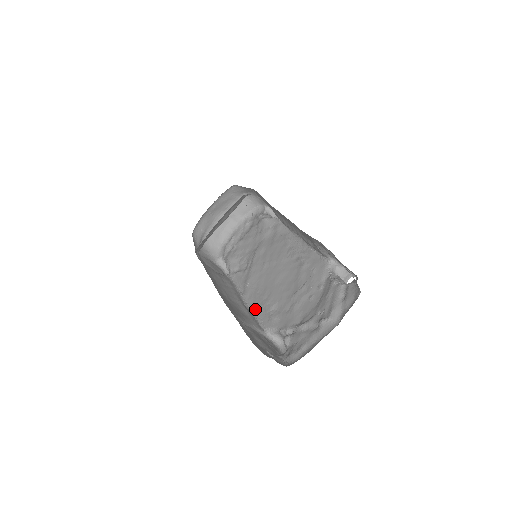
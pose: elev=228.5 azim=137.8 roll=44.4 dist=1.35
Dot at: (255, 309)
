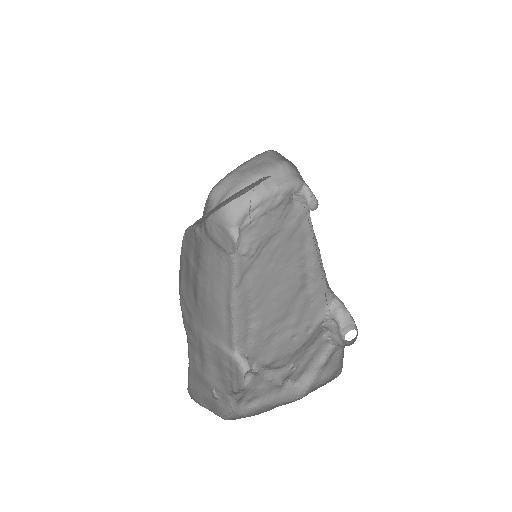
Dot at: (238, 315)
